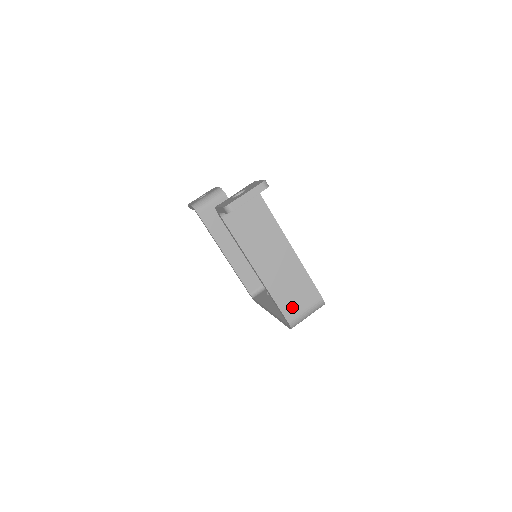
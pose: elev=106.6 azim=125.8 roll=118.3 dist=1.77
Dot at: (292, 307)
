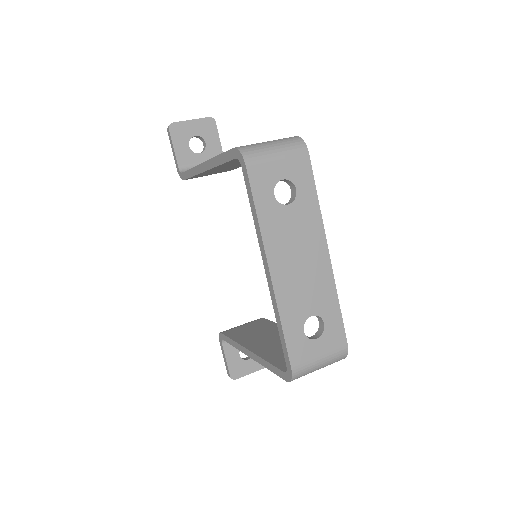
Dot at: occluded
